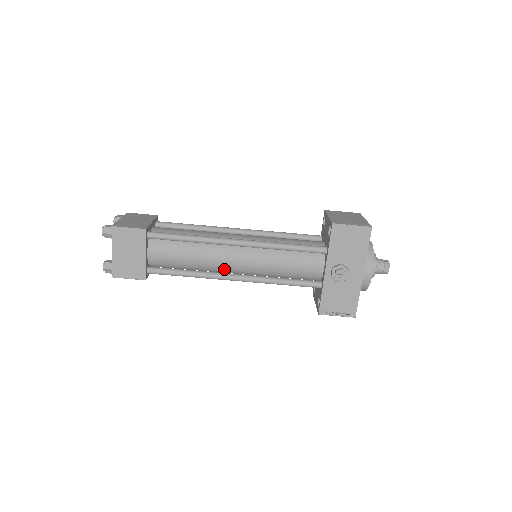
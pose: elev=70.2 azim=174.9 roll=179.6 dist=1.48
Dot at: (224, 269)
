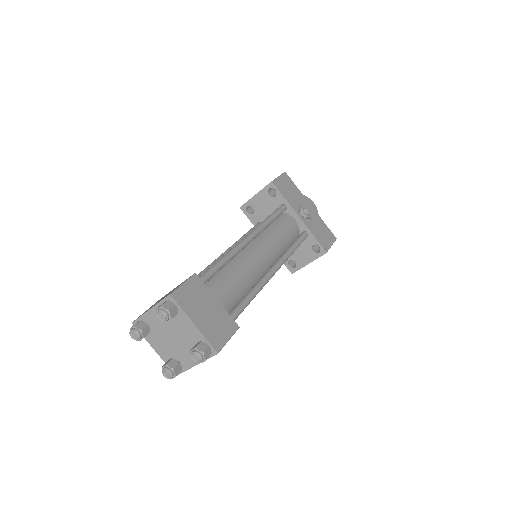
Dot at: (261, 272)
